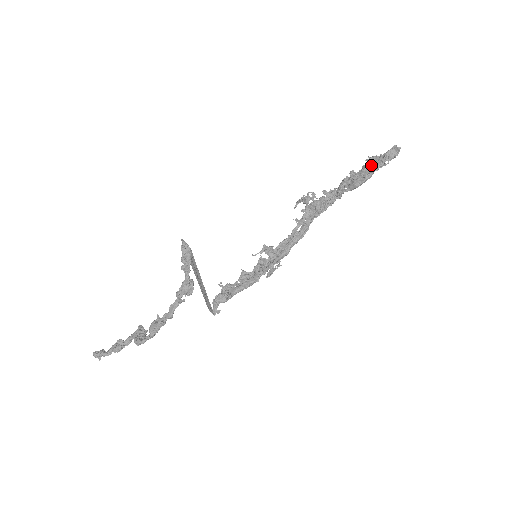
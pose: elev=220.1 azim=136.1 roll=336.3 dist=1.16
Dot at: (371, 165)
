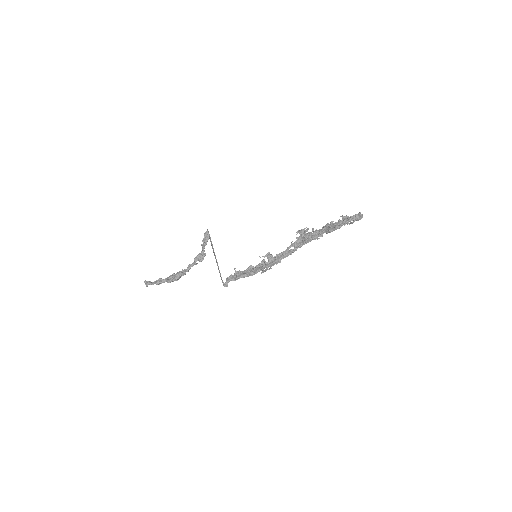
Dot at: (341, 220)
